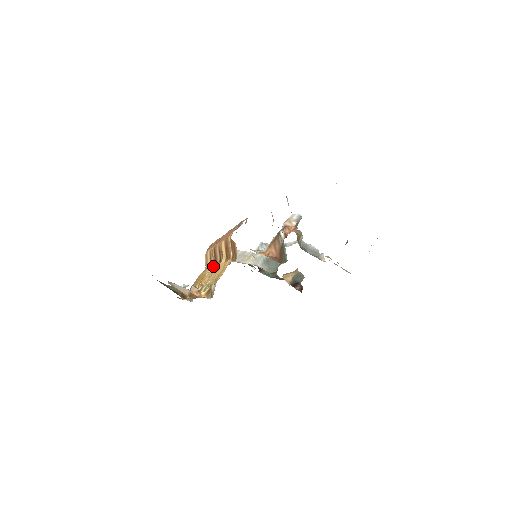
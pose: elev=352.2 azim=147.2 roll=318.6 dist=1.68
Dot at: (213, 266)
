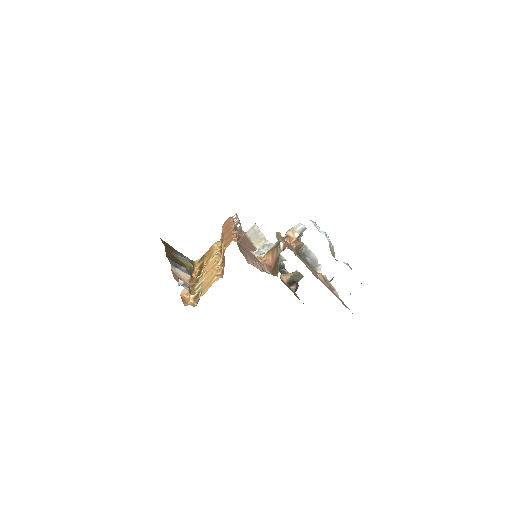
Dot at: (219, 251)
